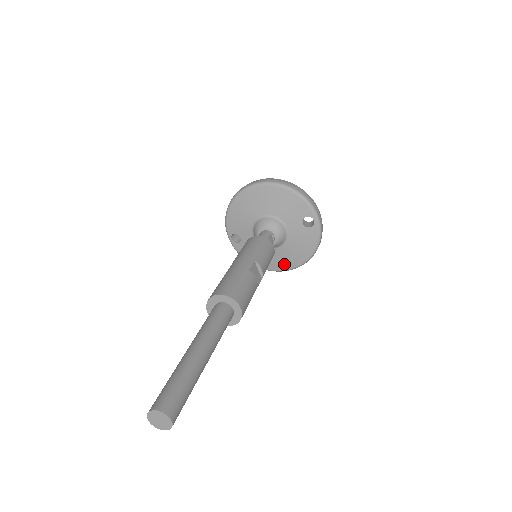
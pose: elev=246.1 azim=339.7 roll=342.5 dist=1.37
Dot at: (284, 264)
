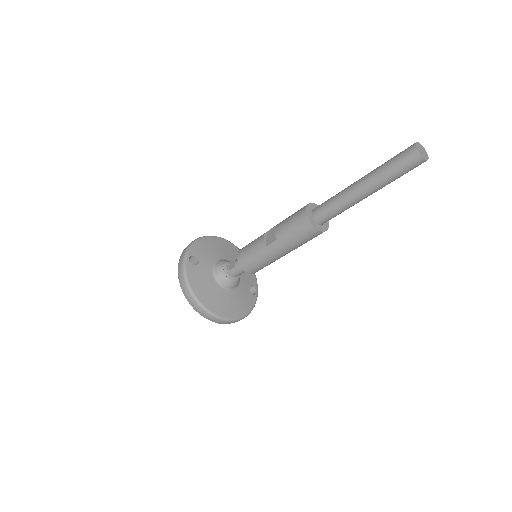
Dot at: (220, 308)
